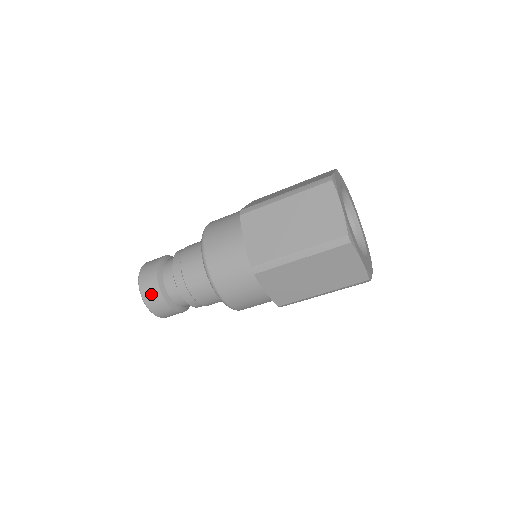
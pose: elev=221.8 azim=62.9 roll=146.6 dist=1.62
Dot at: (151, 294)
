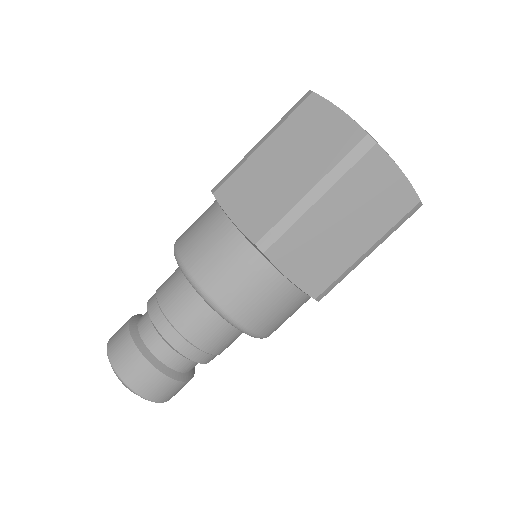
Dot at: (118, 332)
